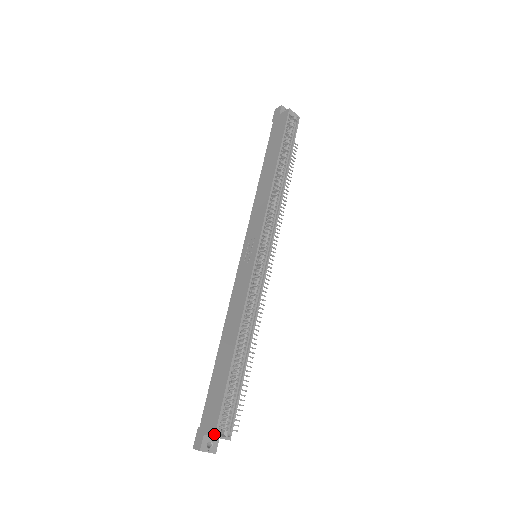
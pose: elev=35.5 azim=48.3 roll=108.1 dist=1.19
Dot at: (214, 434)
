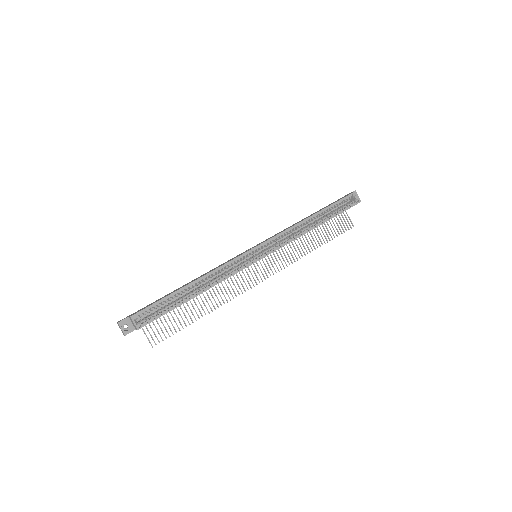
Dot at: (132, 315)
